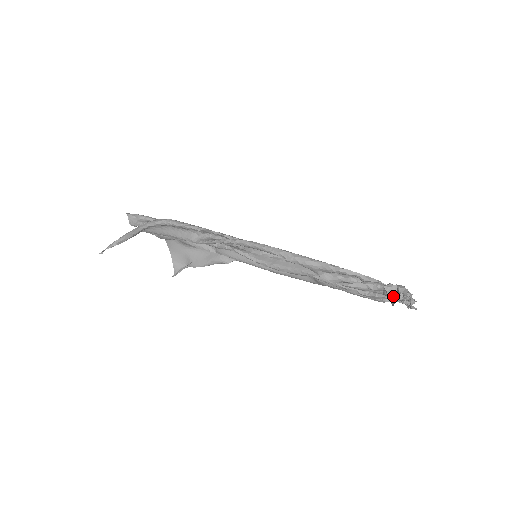
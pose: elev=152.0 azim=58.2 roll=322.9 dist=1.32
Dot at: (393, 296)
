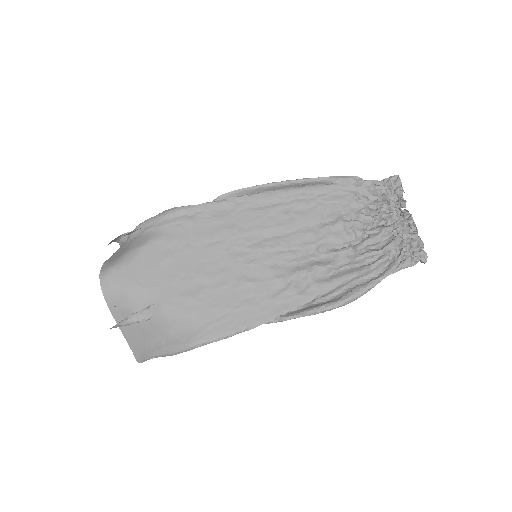
Dot at: occluded
